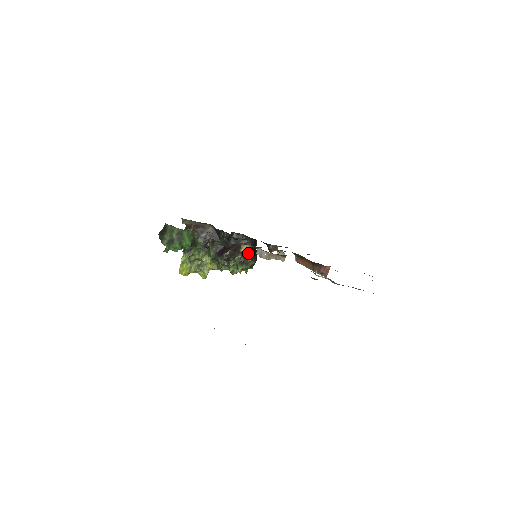
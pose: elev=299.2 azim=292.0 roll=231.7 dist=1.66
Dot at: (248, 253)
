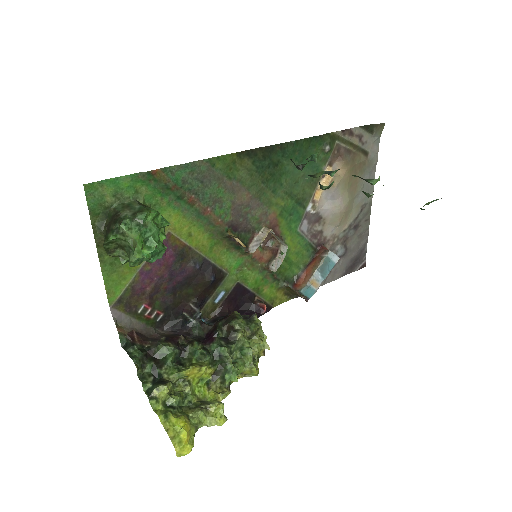
Dot at: occluded
